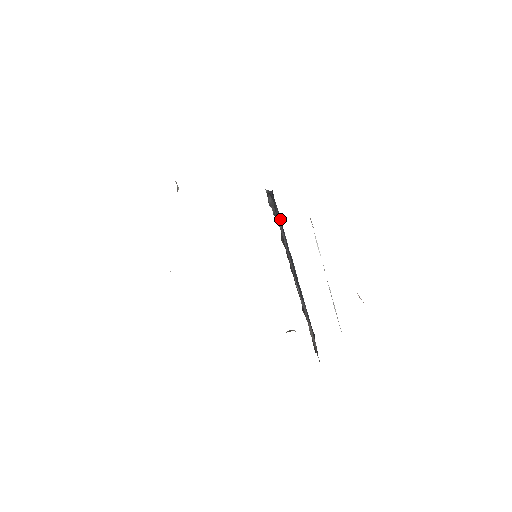
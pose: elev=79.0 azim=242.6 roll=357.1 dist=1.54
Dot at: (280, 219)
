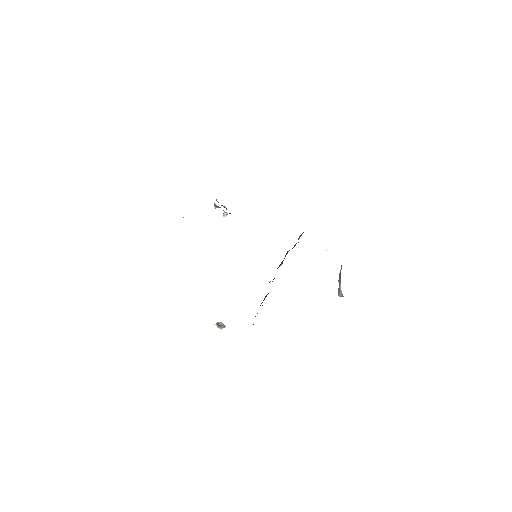
Dot at: occluded
